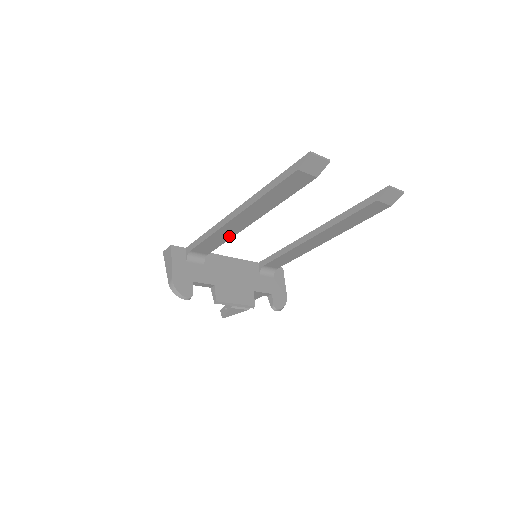
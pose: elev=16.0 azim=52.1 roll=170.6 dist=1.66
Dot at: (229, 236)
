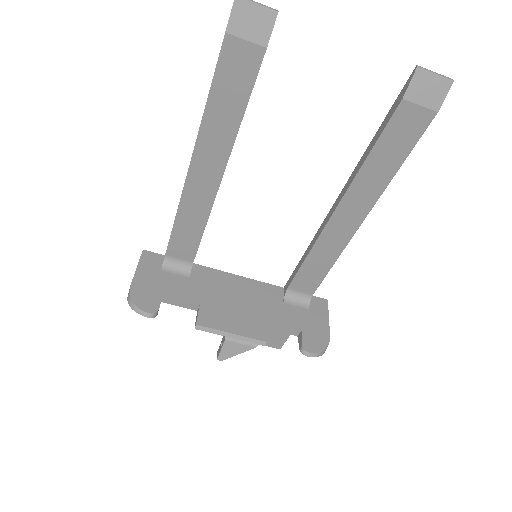
Dot at: (202, 217)
